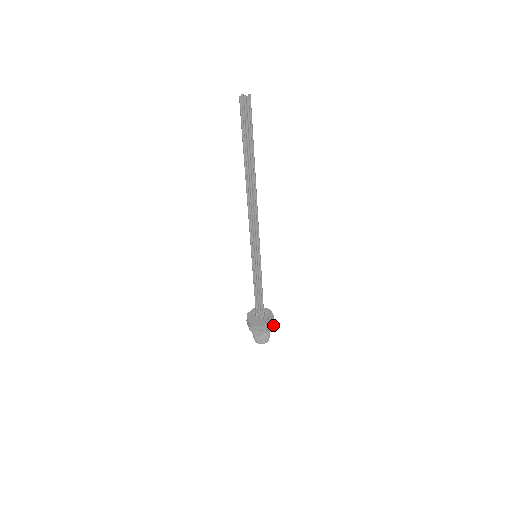
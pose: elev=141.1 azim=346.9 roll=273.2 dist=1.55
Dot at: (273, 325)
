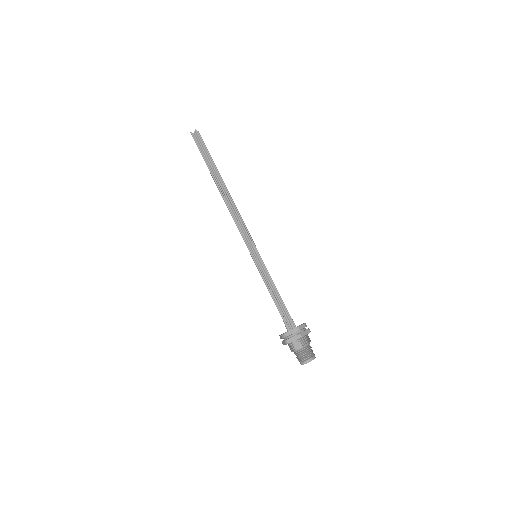
Dot at: (308, 331)
